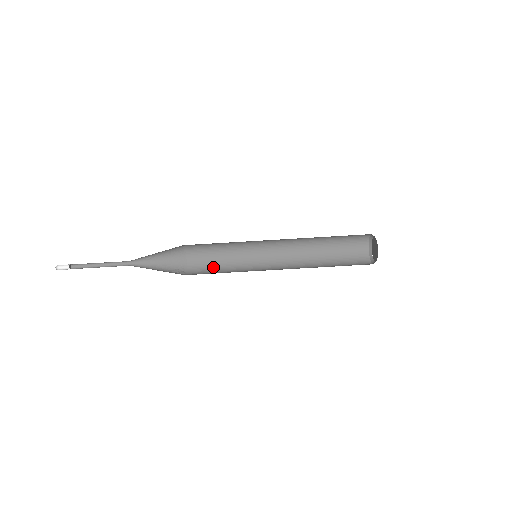
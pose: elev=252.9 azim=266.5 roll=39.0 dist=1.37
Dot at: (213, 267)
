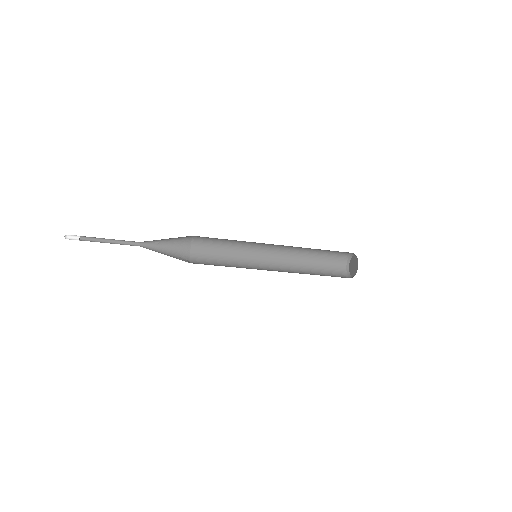
Dot at: (214, 261)
